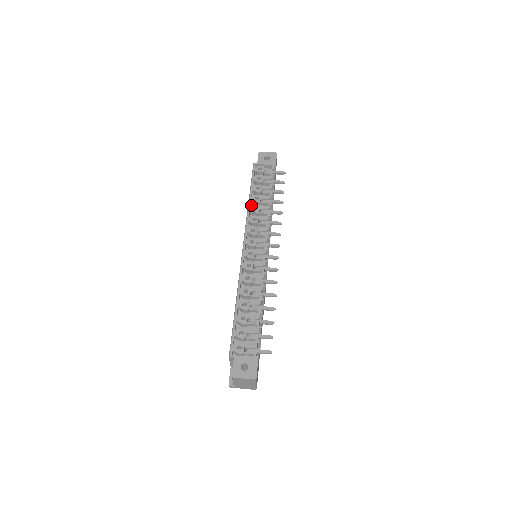
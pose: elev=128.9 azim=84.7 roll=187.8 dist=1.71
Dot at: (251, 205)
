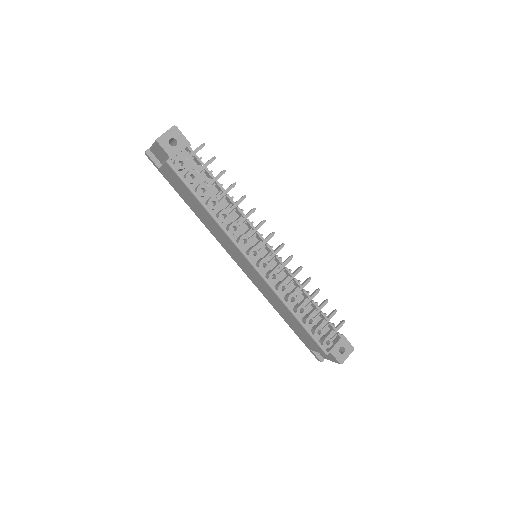
Dot at: occluded
